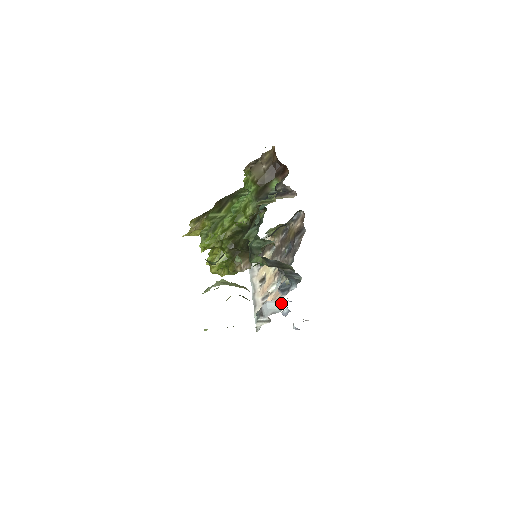
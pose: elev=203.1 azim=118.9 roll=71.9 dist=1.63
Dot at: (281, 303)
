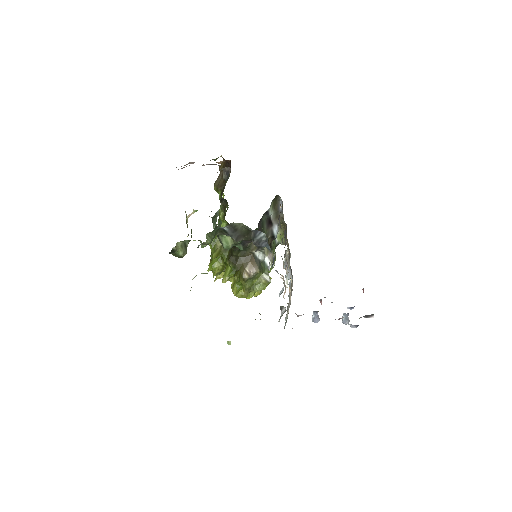
Dot at: occluded
